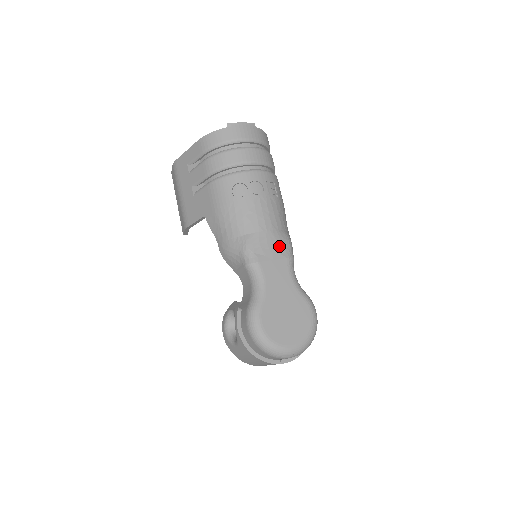
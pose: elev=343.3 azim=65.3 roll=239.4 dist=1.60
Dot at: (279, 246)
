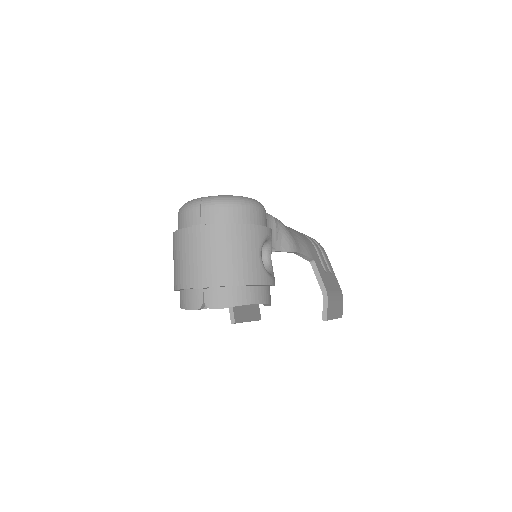
Dot at: occluded
